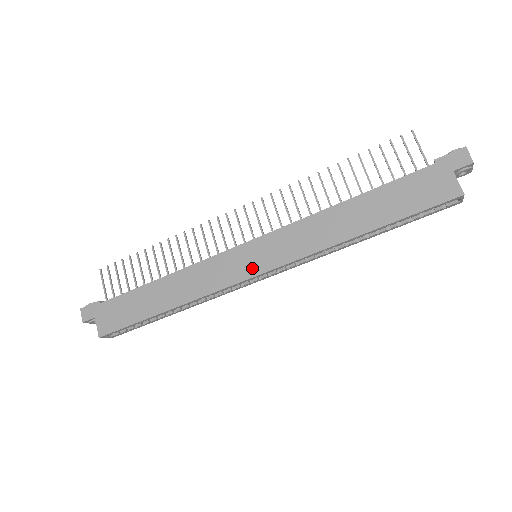
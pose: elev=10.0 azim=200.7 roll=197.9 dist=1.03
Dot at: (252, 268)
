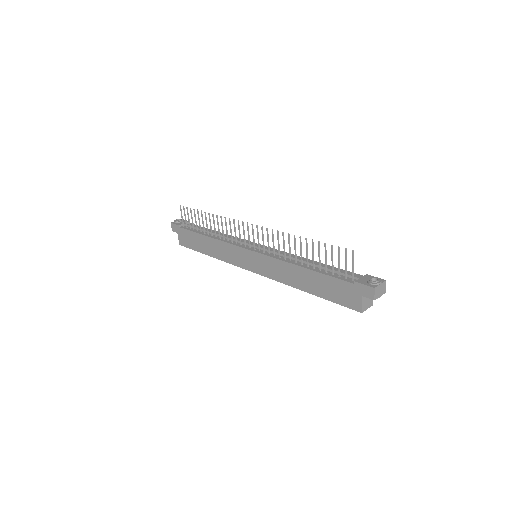
Dot at: (249, 266)
